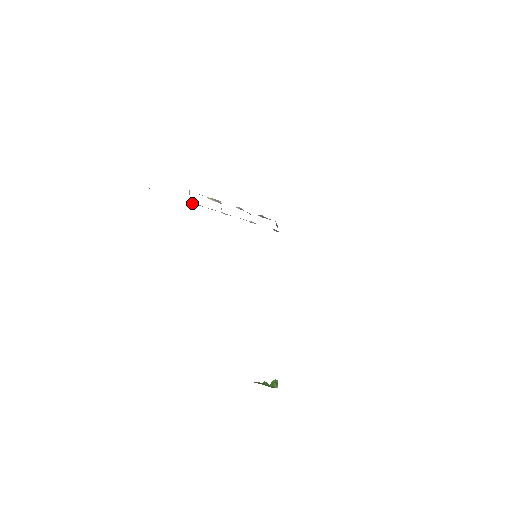
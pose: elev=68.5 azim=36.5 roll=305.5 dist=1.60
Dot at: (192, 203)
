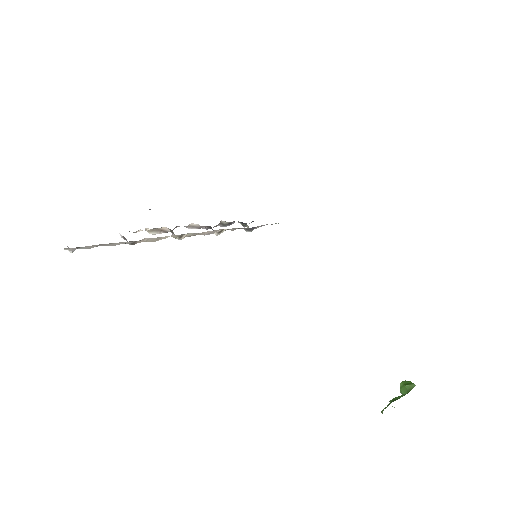
Dot at: (134, 242)
